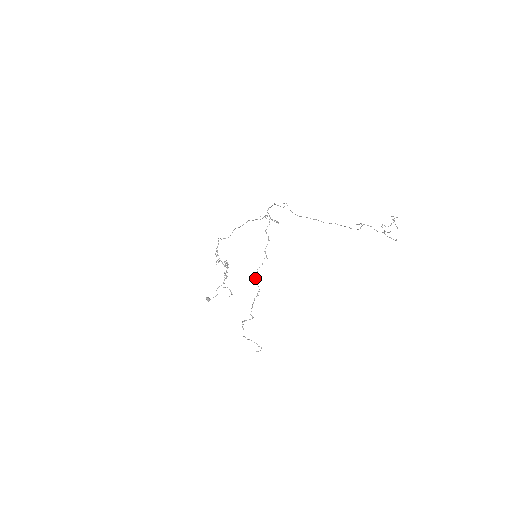
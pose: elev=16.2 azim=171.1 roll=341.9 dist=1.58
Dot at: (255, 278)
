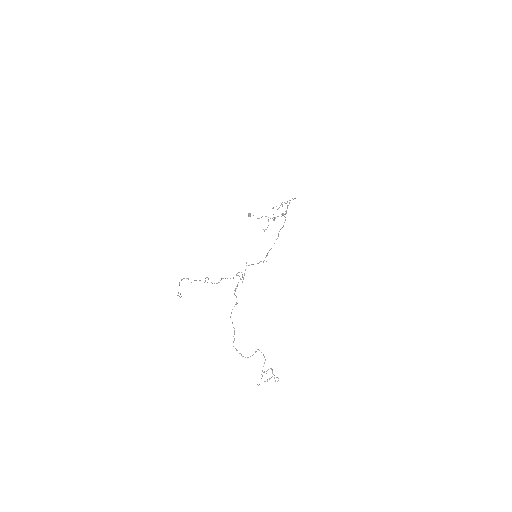
Dot at: occluded
